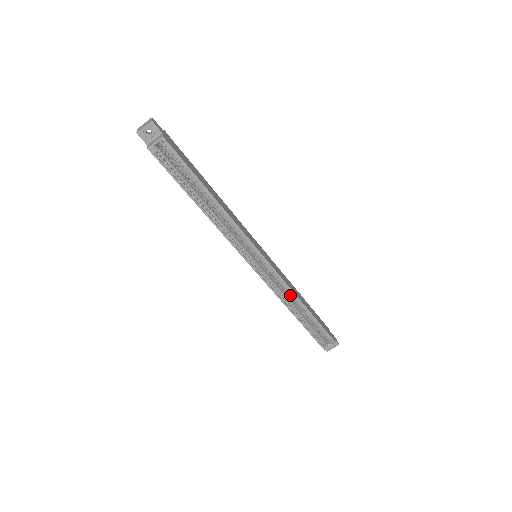
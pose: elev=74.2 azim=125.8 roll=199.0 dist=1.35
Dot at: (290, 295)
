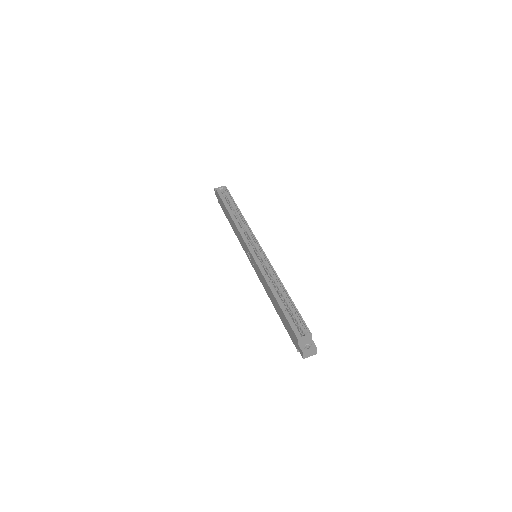
Dot at: (274, 278)
